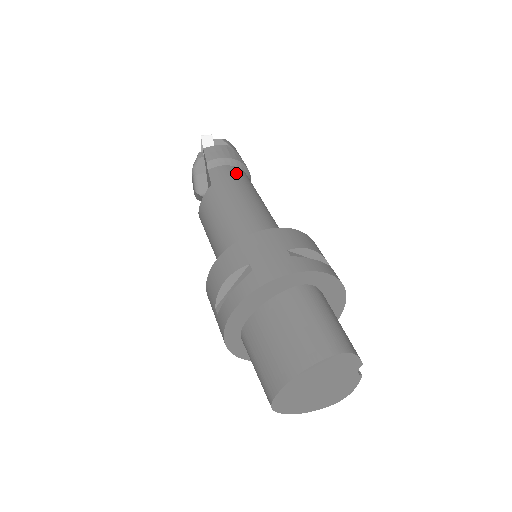
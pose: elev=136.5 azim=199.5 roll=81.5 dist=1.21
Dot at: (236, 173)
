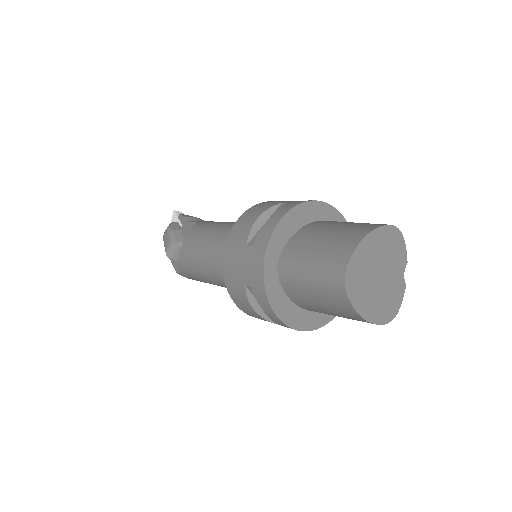
Dot at: occluded
